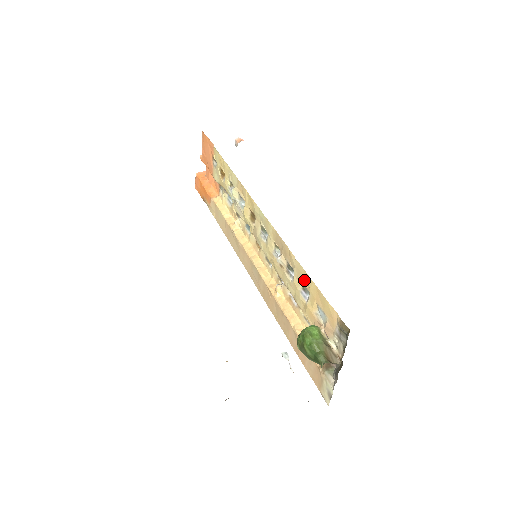
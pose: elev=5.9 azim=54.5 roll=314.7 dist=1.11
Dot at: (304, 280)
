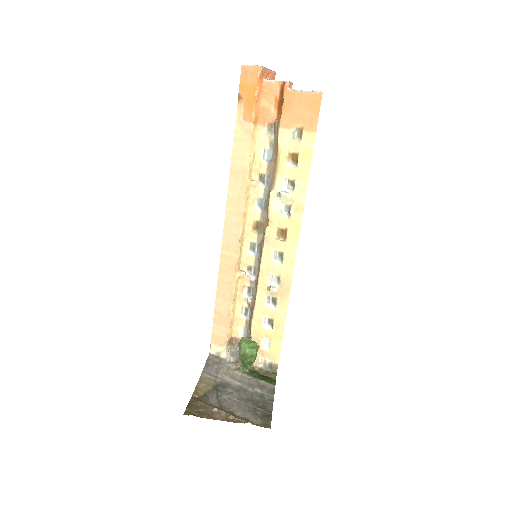
Dot at: (278, 323)
